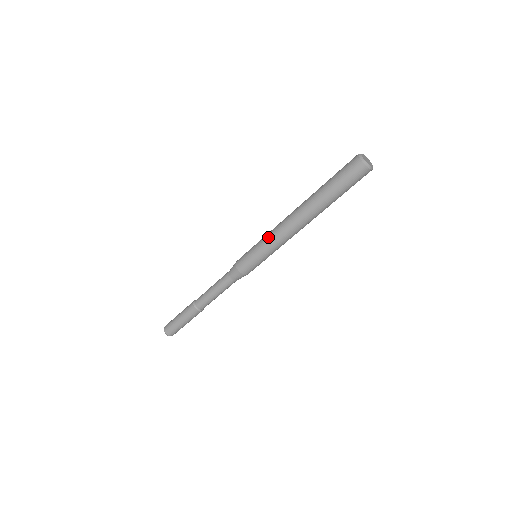
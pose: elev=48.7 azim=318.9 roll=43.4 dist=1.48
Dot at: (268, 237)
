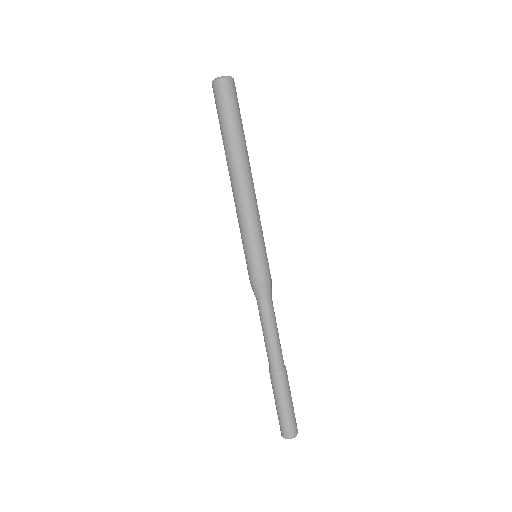
Dot at: occluded
